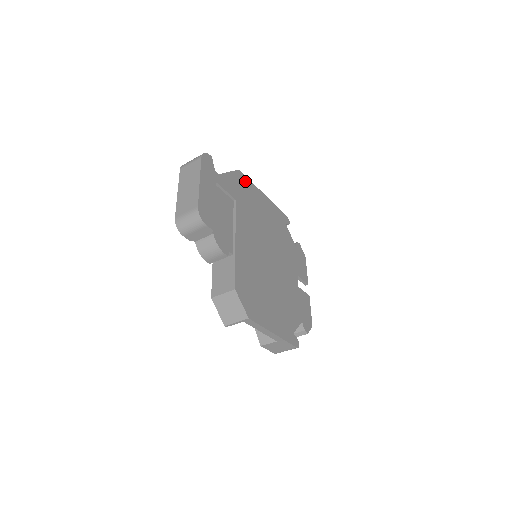
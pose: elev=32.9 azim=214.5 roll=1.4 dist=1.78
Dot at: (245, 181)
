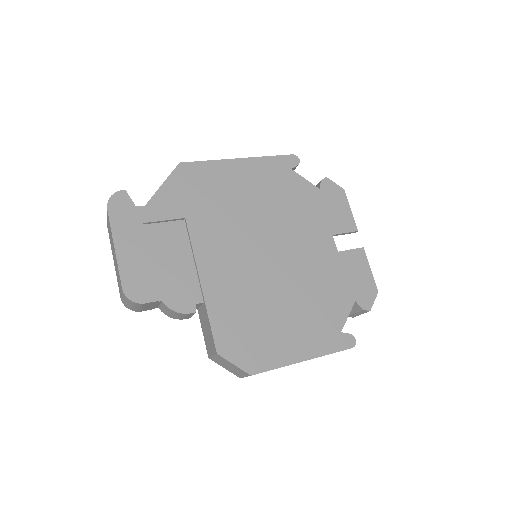
Dot at: (195, 171)
